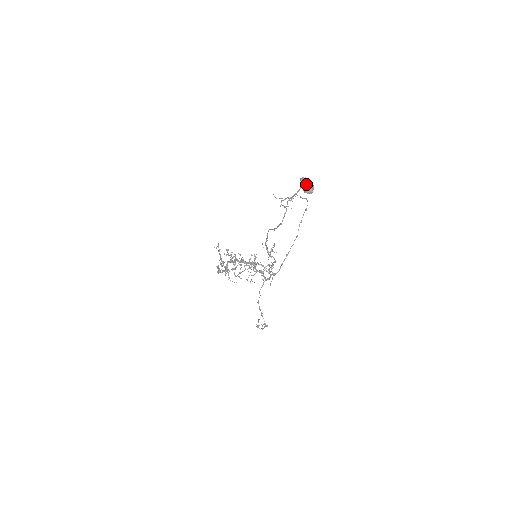
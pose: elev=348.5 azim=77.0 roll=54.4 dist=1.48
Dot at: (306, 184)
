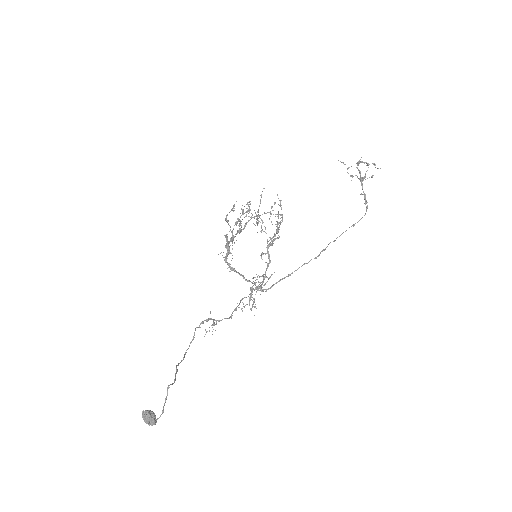
Dot at: (144, 421)
